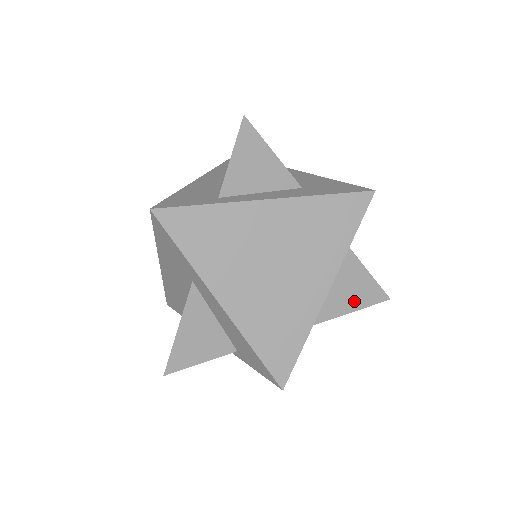
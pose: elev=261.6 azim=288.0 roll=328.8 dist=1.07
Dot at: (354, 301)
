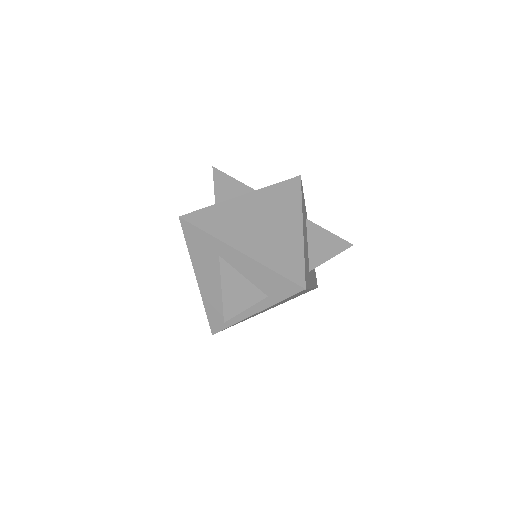
Dot at: (330, 250)
